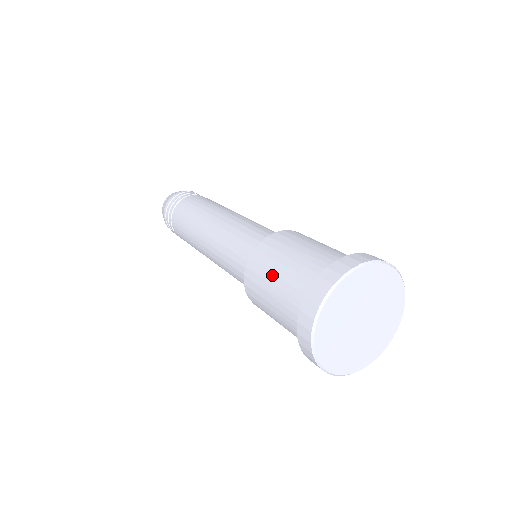
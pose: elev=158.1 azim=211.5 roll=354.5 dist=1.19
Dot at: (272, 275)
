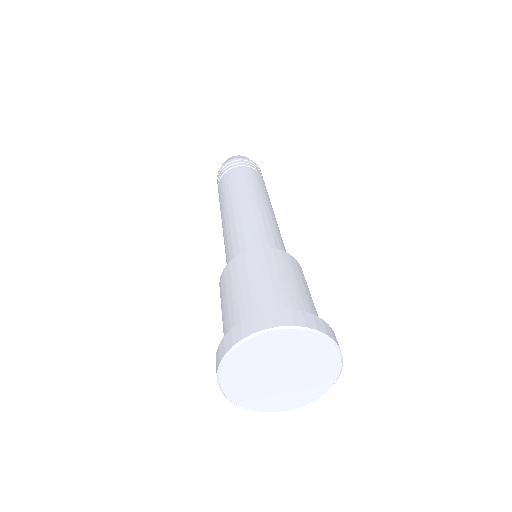
Dot at: occluded
